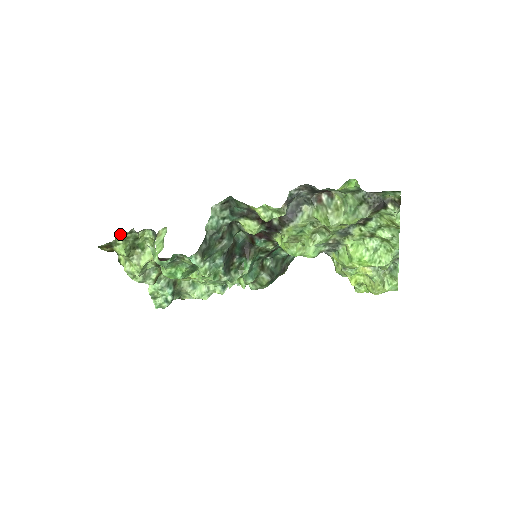
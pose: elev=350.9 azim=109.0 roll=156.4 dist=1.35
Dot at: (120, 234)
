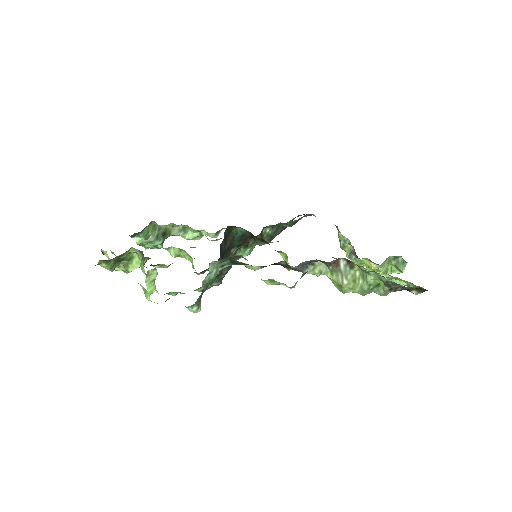
Dot at: (102, 260)
